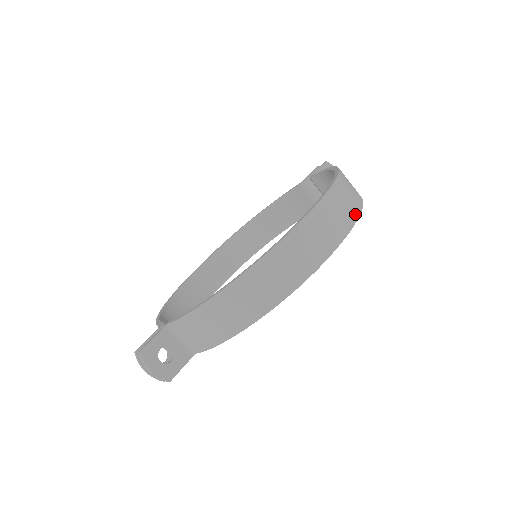
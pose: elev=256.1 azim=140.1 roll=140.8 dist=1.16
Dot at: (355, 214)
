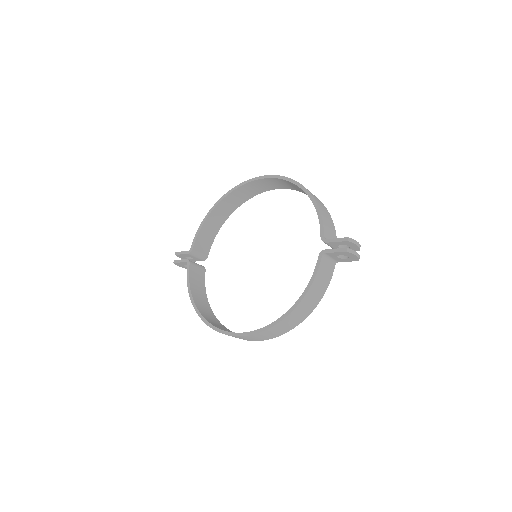
Dot at: (271, 338)
